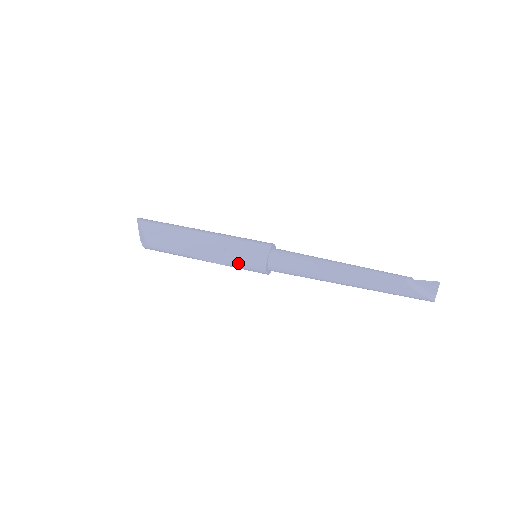
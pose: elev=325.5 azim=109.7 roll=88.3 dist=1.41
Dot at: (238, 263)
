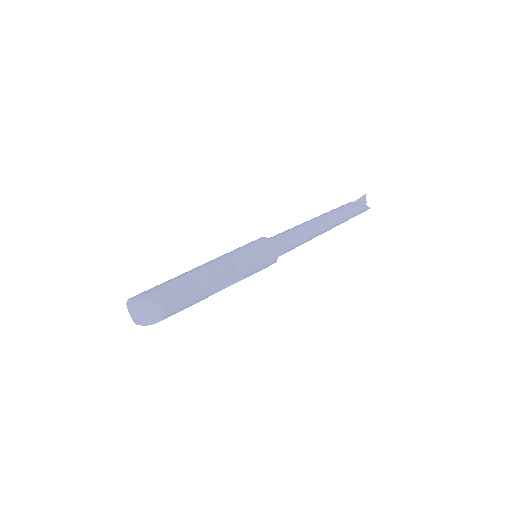
Dot at: (255, 268)
